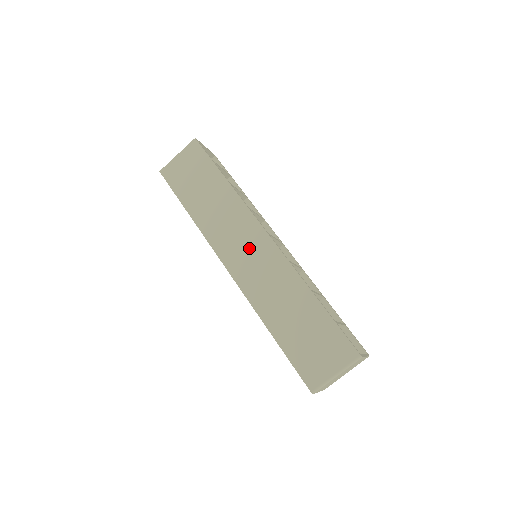
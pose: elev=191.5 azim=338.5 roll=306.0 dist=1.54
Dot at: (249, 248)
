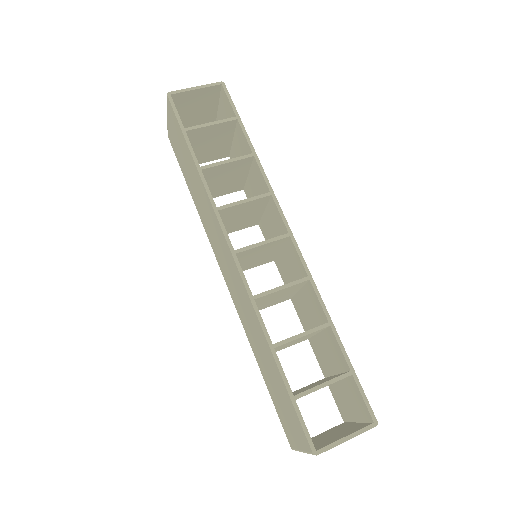
Dot at: (227, 263)
